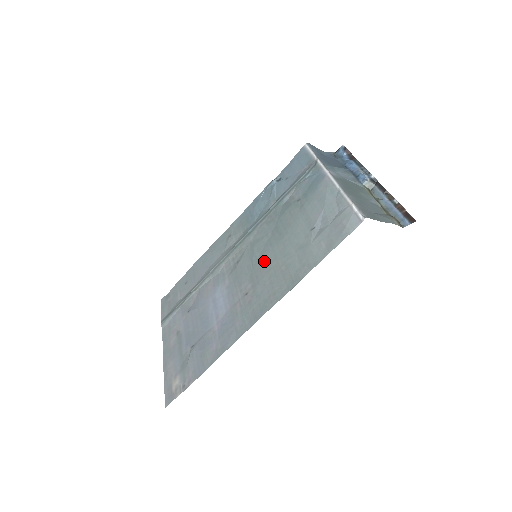
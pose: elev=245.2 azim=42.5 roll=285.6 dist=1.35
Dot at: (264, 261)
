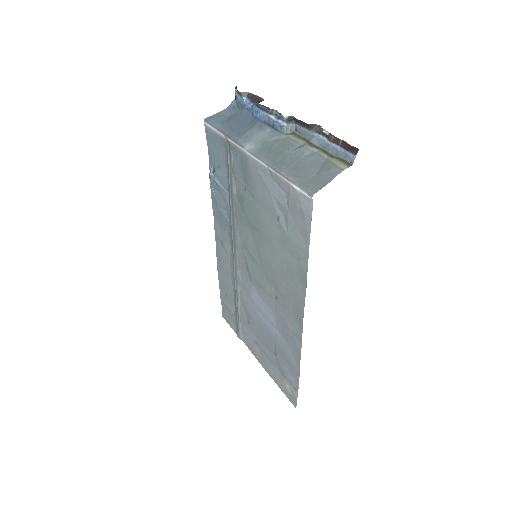
Dot at: (266, 262)
